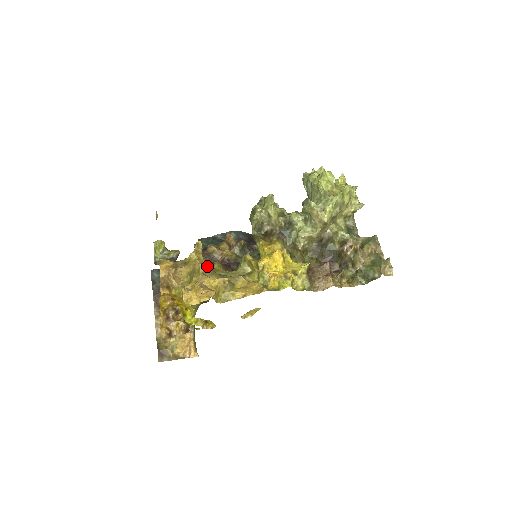
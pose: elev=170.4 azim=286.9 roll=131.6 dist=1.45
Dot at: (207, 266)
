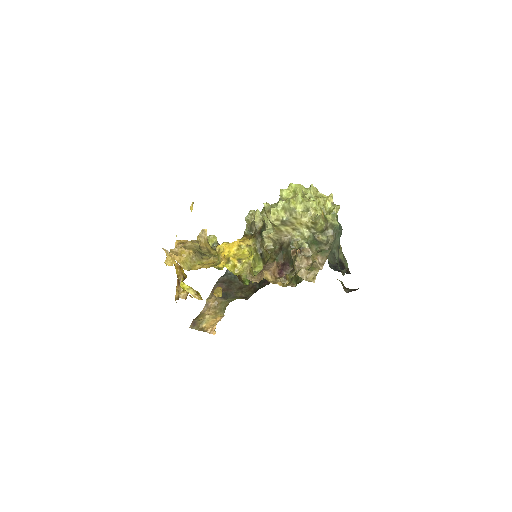
Dot at: (194, 244)
